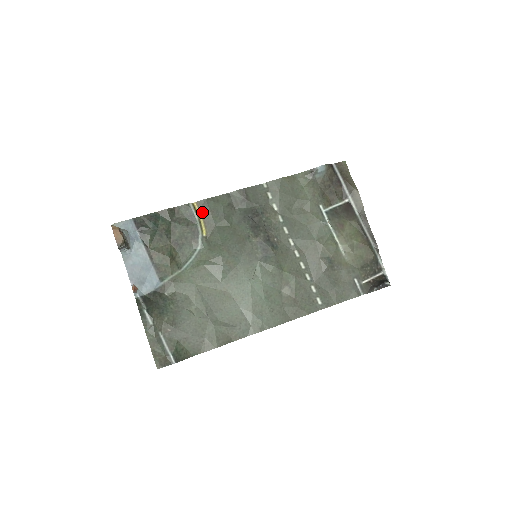
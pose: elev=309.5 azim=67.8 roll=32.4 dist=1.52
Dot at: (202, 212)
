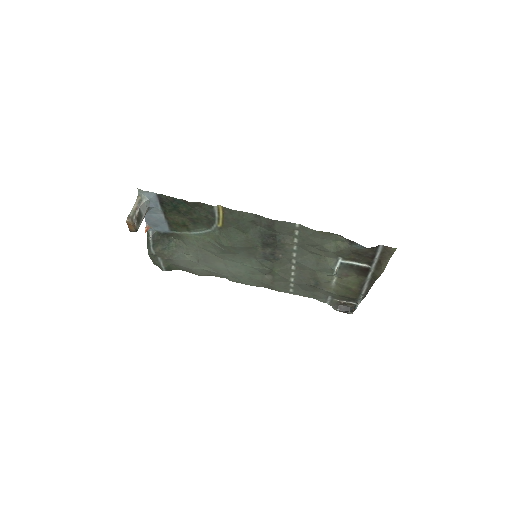
Dot at: (224, 214)
